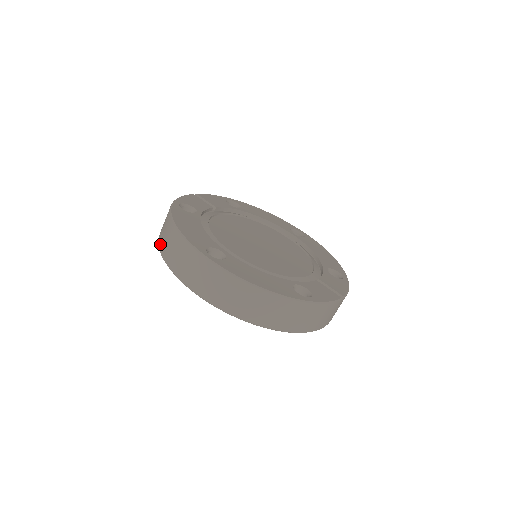
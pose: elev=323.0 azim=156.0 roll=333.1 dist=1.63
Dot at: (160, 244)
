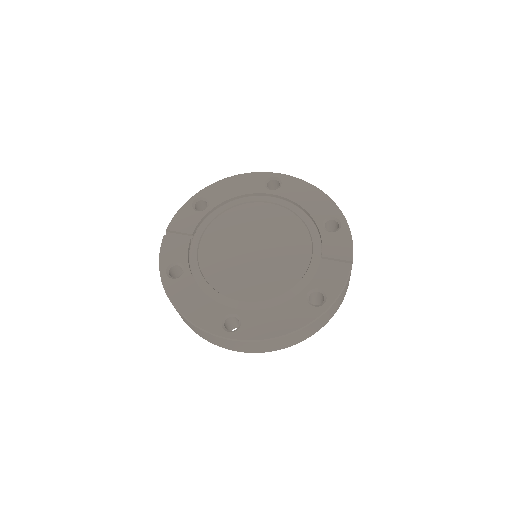
Dot at: occluded
